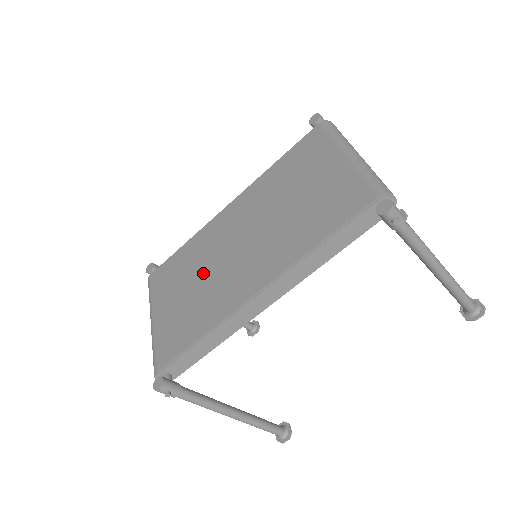
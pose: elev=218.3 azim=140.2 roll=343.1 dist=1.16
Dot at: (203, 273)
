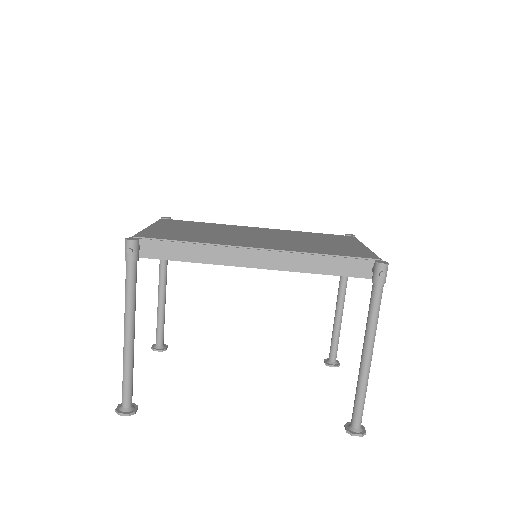
Dot at: (216, 232)
